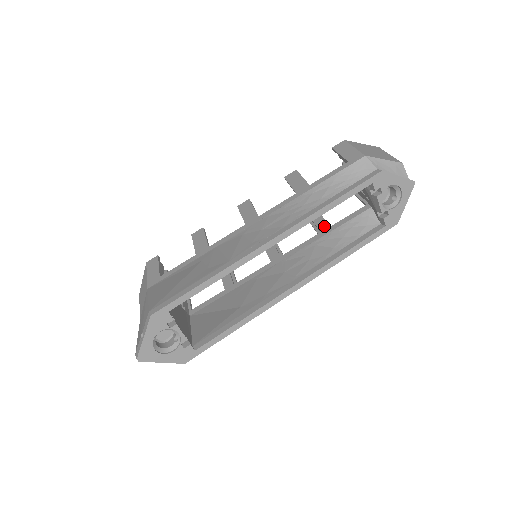
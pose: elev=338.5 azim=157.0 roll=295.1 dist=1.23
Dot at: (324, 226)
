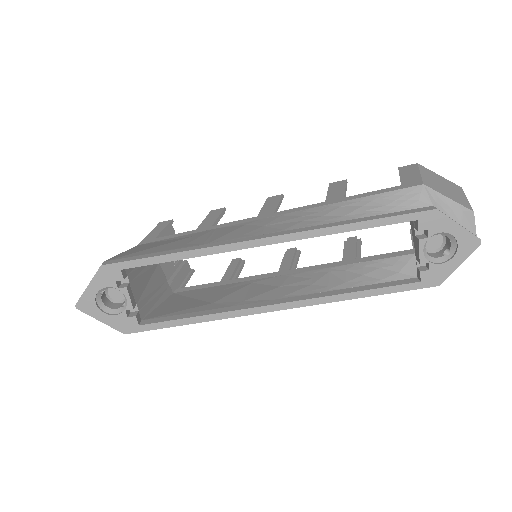
Dot at: (352, 255)
